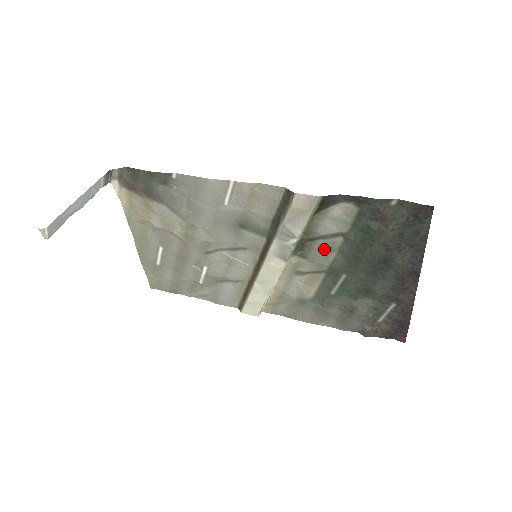
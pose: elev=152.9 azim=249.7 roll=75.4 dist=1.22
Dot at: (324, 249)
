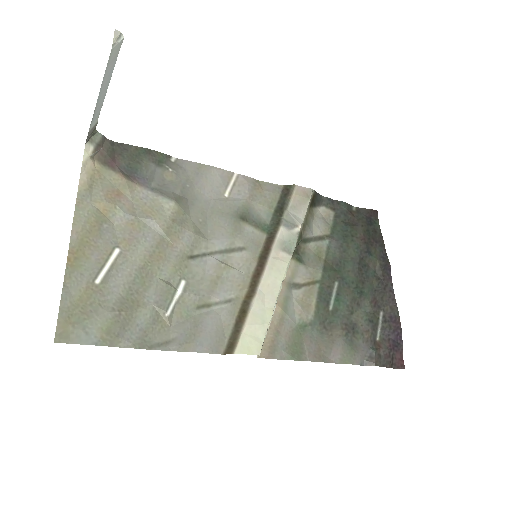
Dot at: (314, 254)
